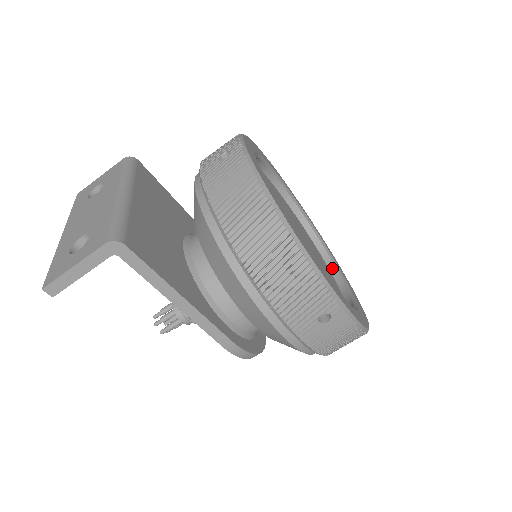
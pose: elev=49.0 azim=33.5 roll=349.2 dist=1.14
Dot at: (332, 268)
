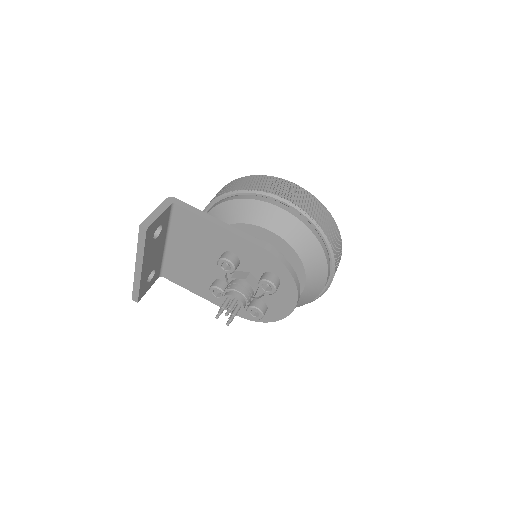
Dot at: occluded
